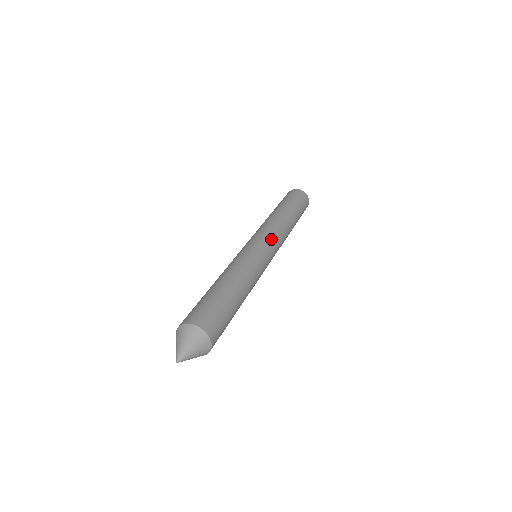
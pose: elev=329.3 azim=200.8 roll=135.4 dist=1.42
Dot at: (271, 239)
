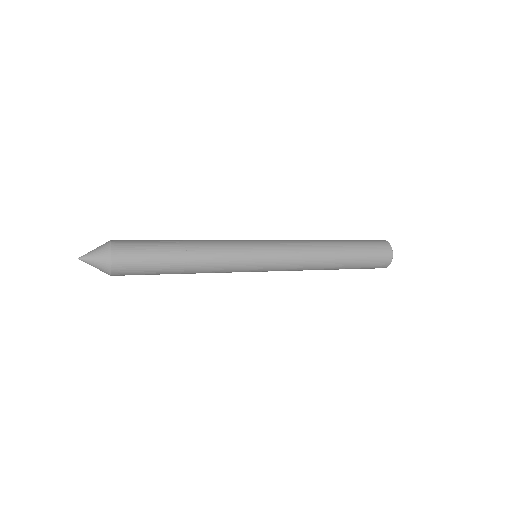
Dot at: (277, 244)
